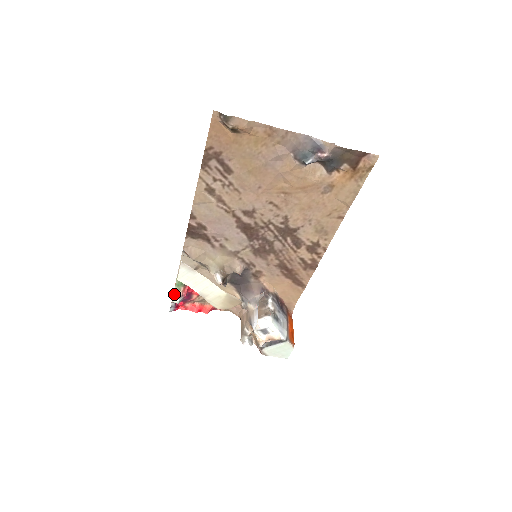
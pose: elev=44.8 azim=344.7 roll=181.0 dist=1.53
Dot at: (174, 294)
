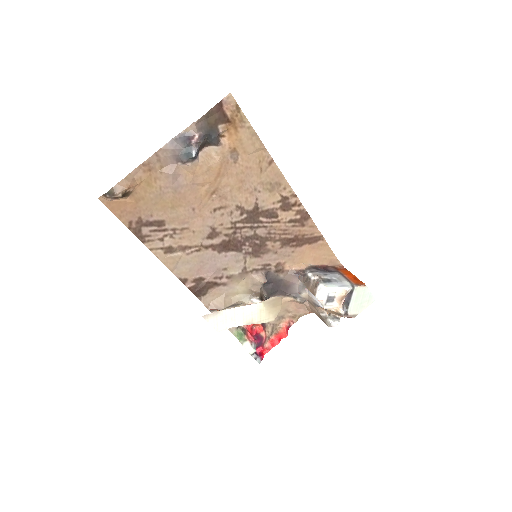
Dot at: (245, 347)
